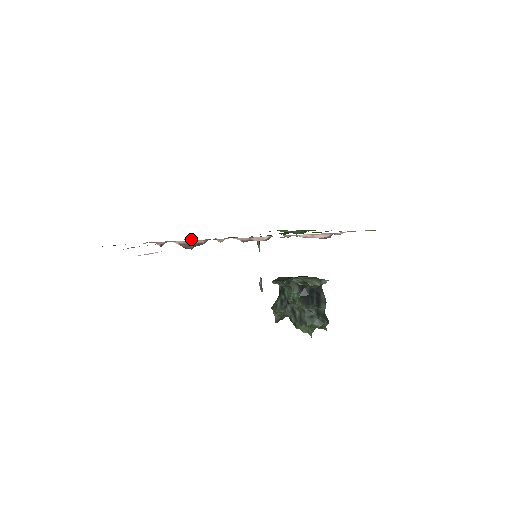
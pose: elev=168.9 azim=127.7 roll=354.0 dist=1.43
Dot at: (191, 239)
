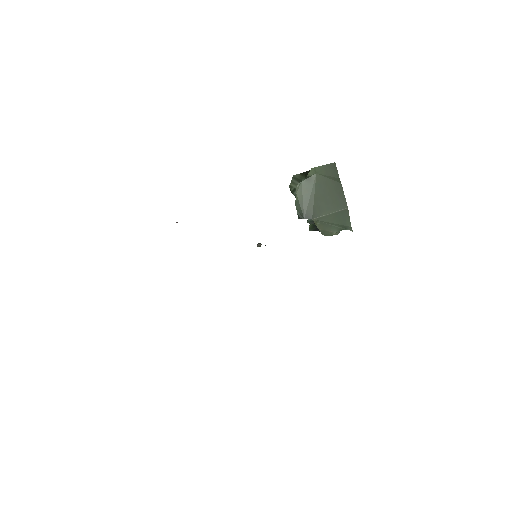
Dot at: occluded
